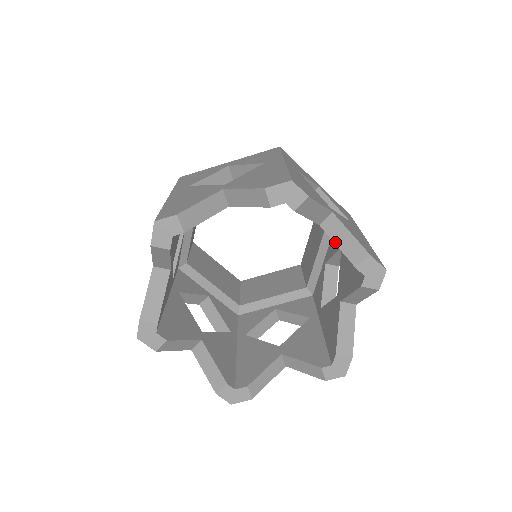
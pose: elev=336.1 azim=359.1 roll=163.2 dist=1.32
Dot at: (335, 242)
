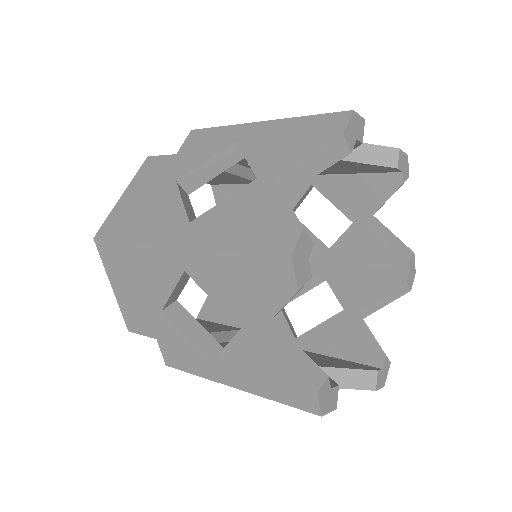
Dot at: (364, 162)
